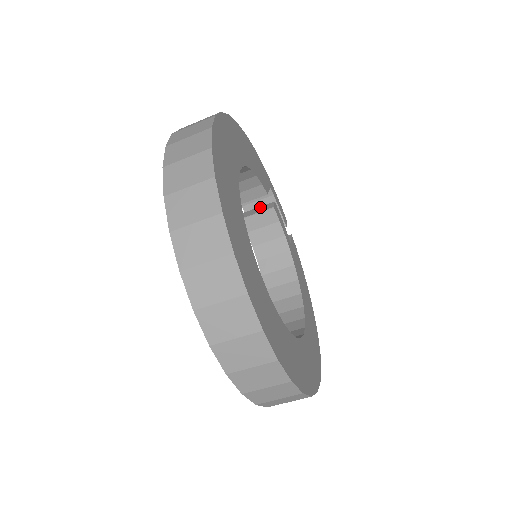
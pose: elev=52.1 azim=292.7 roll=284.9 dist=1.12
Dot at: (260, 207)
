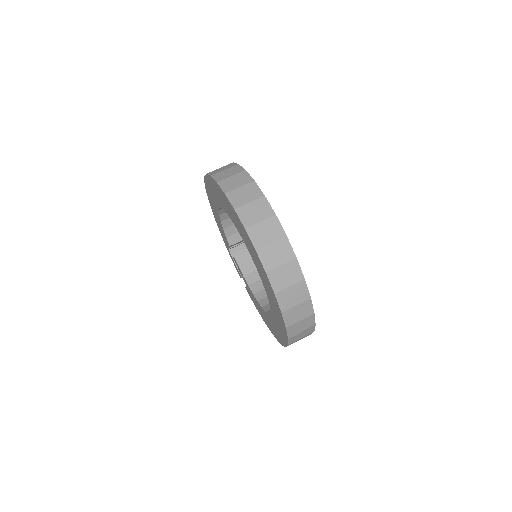
Dot at: occluded
